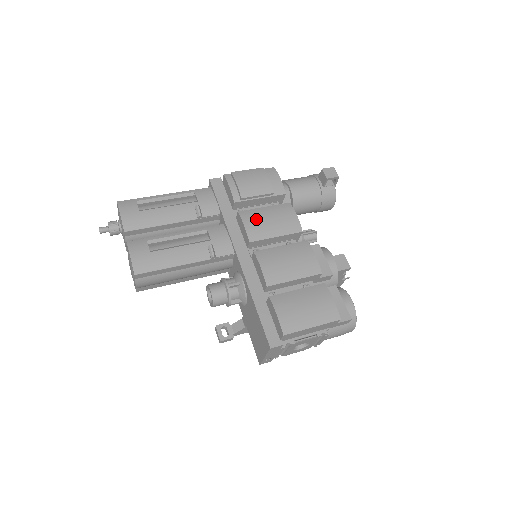
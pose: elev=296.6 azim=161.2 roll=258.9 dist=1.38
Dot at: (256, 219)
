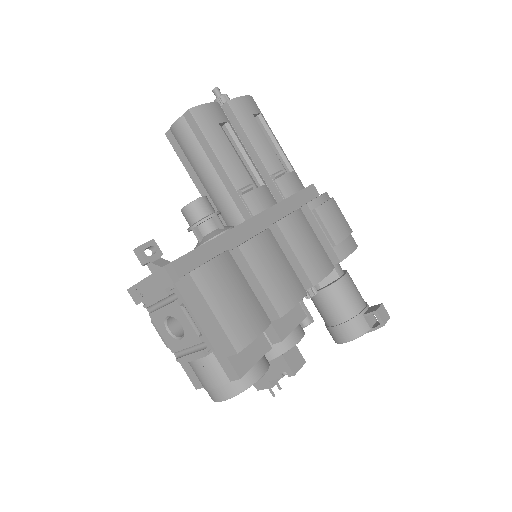
Dot at: (303, 227)
